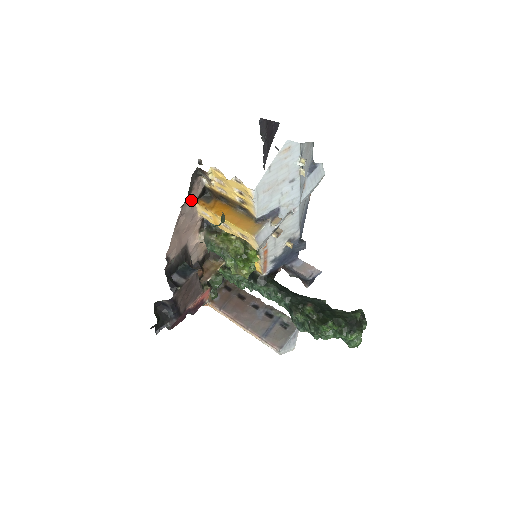
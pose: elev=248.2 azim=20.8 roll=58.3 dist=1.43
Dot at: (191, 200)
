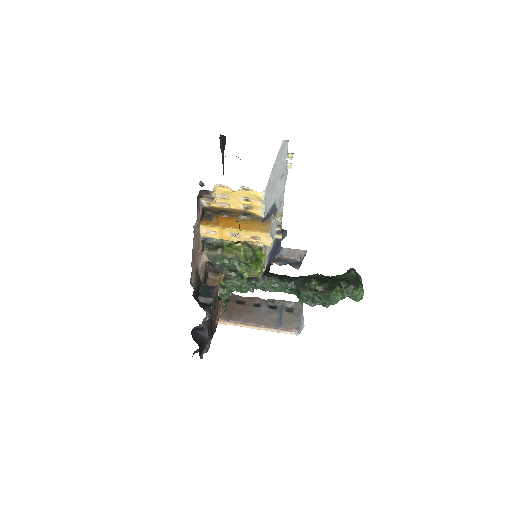
Dot at: (197, 223)
